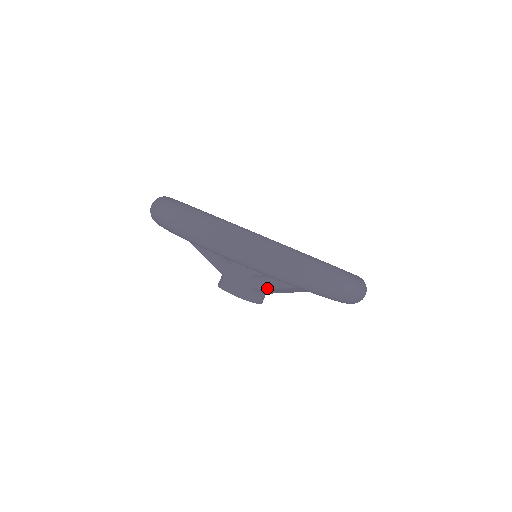
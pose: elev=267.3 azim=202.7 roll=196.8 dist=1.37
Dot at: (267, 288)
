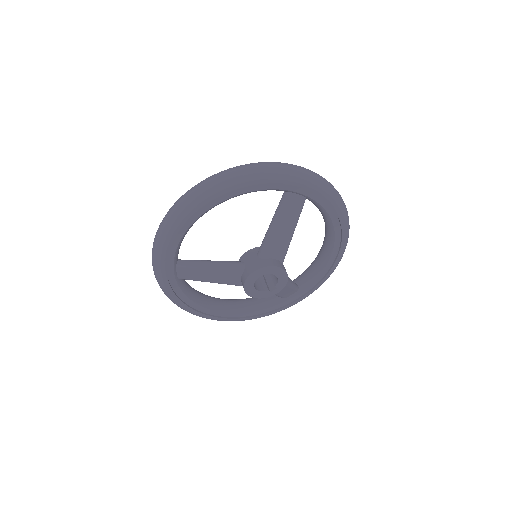
Dot at: (271, 239)
